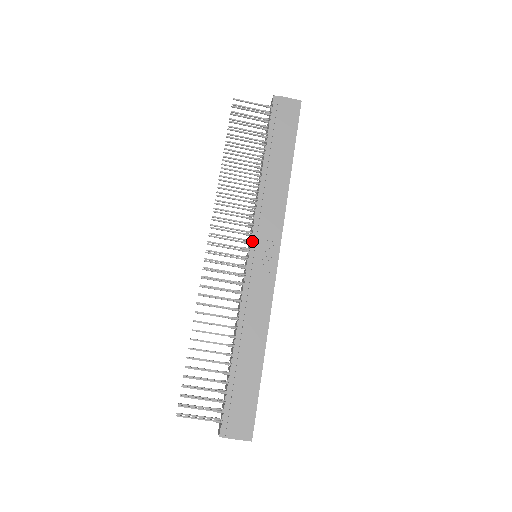
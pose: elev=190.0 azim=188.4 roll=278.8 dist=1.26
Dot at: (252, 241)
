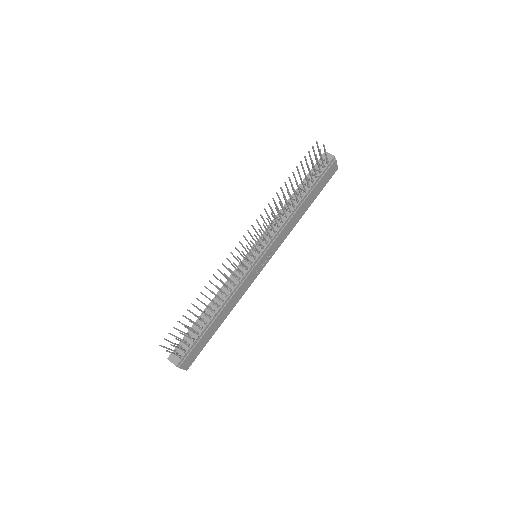
Dot at: (265, 249)
